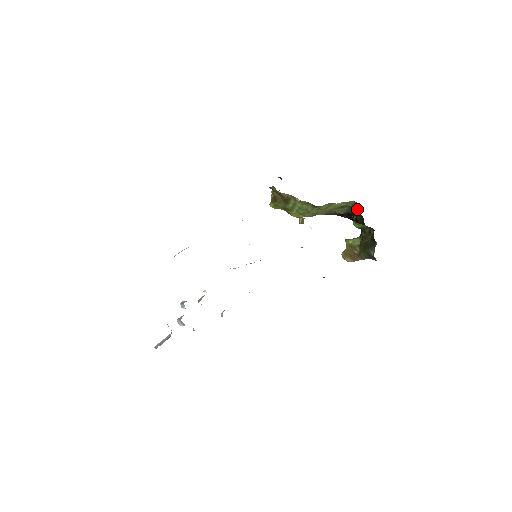
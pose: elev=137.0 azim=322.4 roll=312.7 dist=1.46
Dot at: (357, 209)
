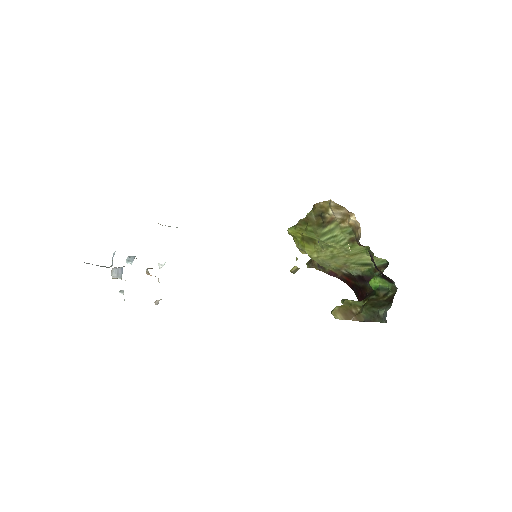
Dot at: occluded
